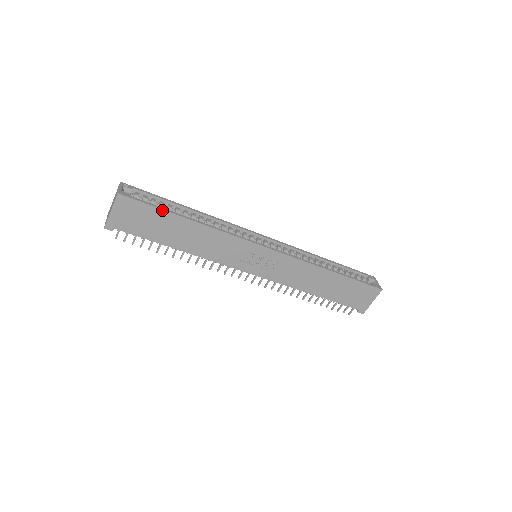
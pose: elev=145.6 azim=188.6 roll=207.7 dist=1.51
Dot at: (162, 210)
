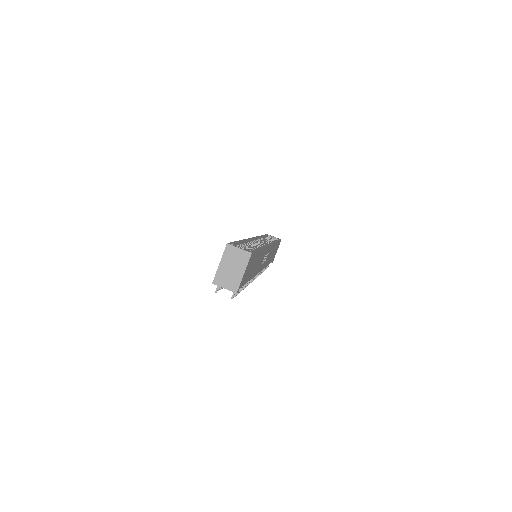
Dot at: (258, 251)
